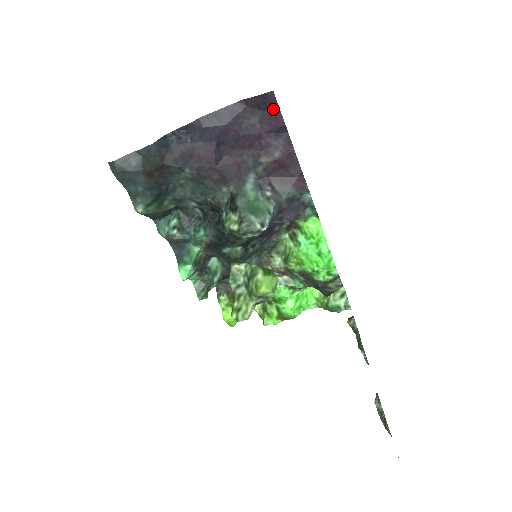
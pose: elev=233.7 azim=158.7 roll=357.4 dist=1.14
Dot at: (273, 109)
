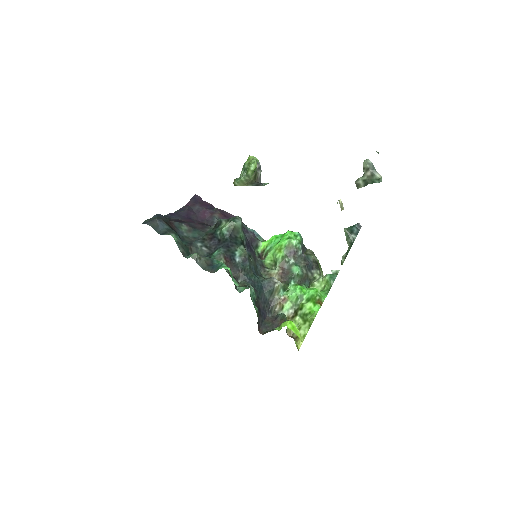
Dot at: (201, 202)
